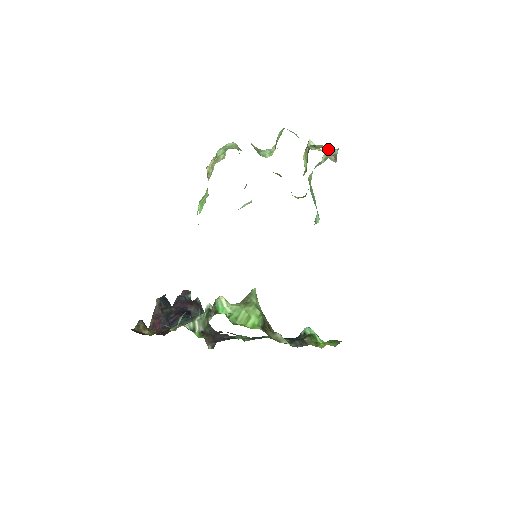
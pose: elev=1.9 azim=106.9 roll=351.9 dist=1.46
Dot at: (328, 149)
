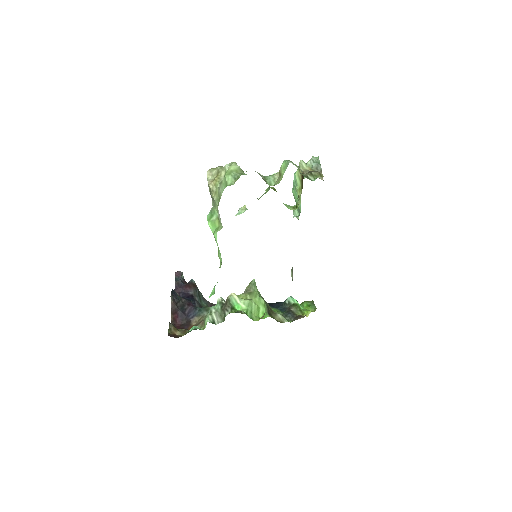
Dot at: (322, 176)
